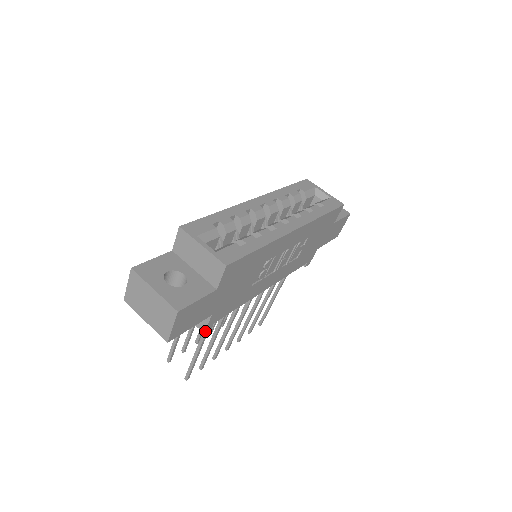
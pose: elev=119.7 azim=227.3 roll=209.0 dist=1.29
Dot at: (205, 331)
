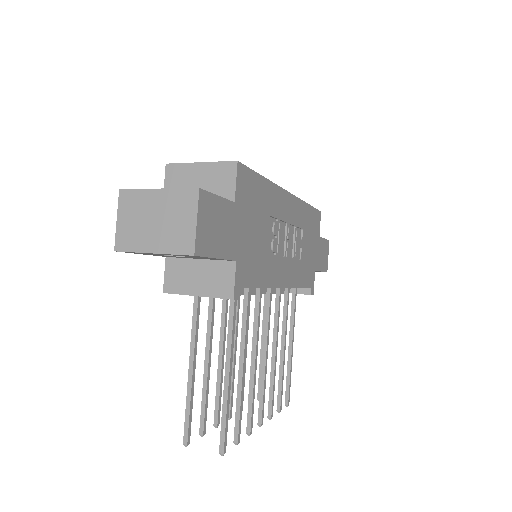
Dot at: (233, 295)
